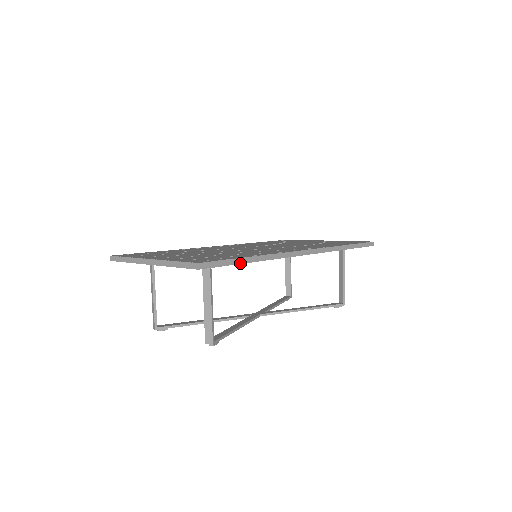
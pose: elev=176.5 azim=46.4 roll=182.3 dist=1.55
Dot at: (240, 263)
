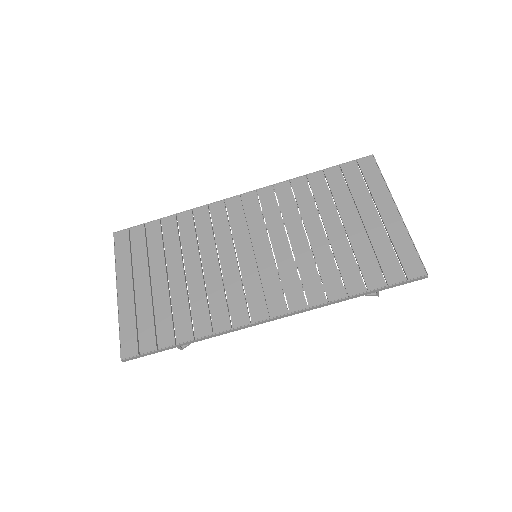
Dot at: (171, 348)
